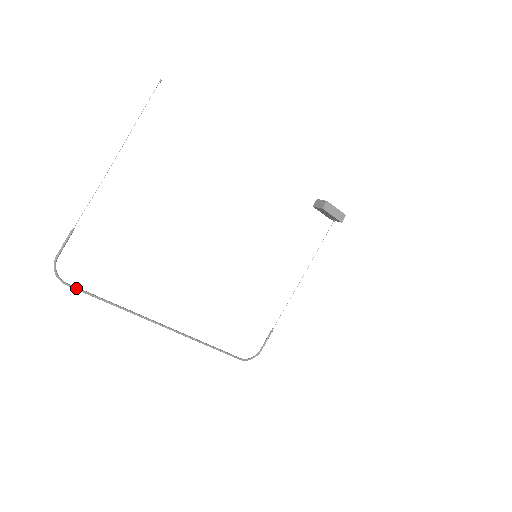
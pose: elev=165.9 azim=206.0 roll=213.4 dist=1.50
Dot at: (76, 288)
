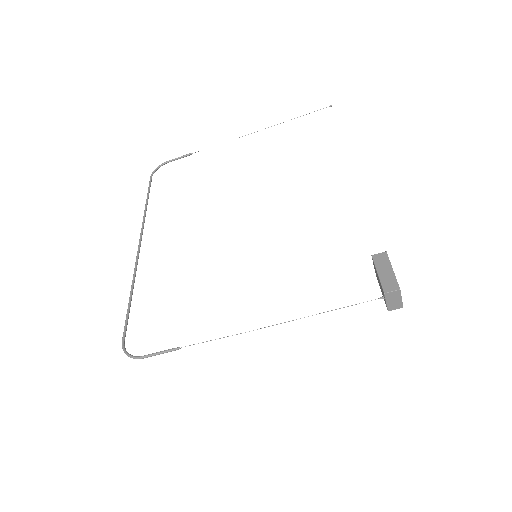
Dot at: (150, 182)
